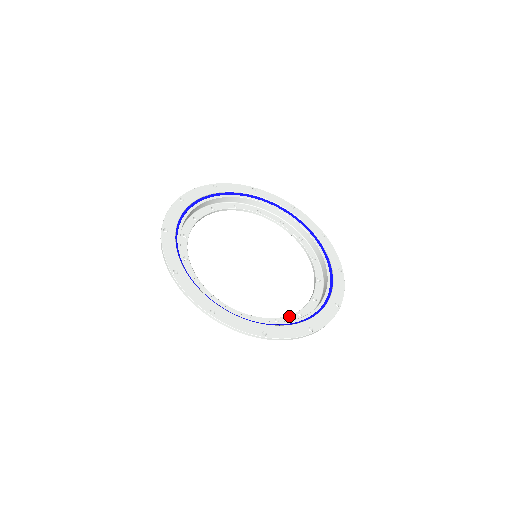
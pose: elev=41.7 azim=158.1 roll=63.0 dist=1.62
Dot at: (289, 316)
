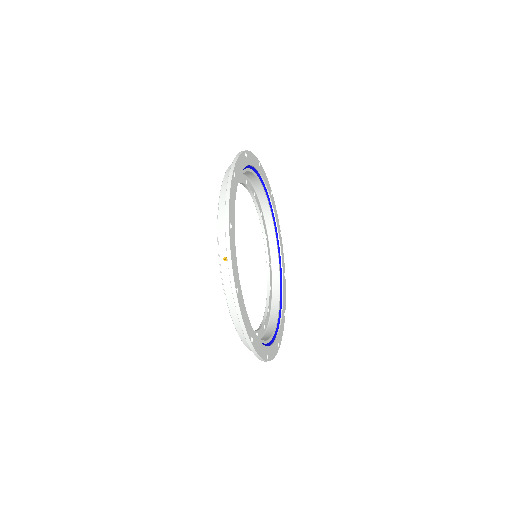
Dot at: occluded
